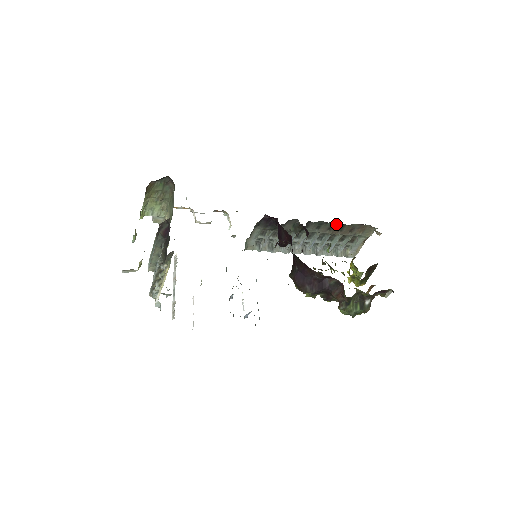
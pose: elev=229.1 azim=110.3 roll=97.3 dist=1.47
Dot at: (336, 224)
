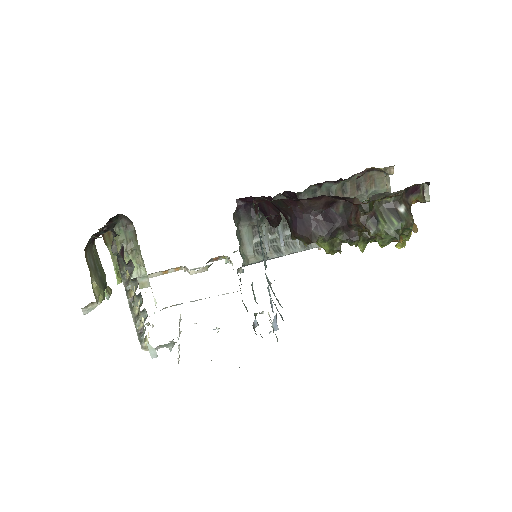
Dot at: (333, 185)
